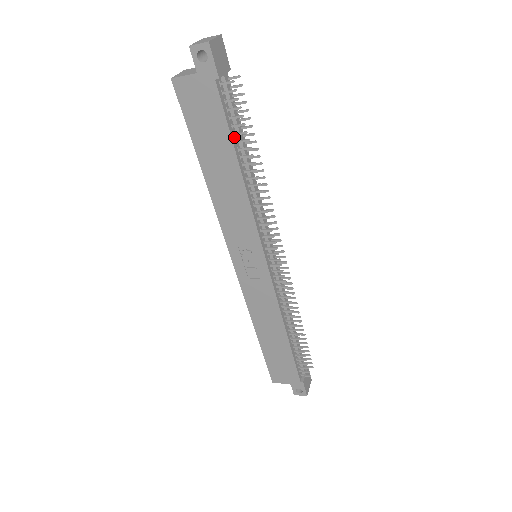
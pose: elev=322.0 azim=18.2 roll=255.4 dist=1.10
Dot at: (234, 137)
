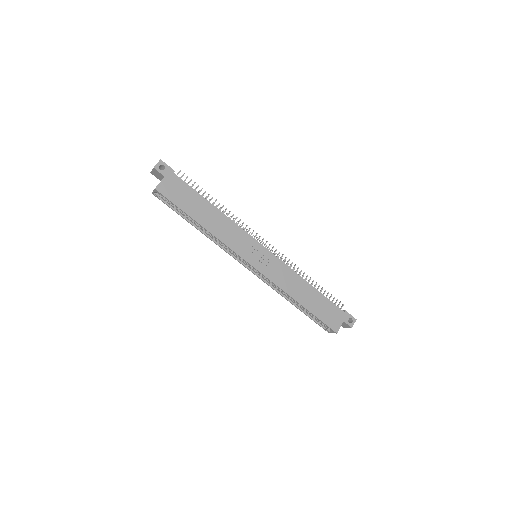
Dot at: (199, 195)
